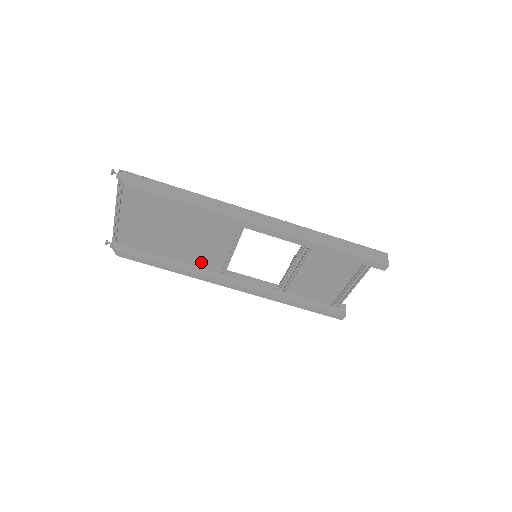
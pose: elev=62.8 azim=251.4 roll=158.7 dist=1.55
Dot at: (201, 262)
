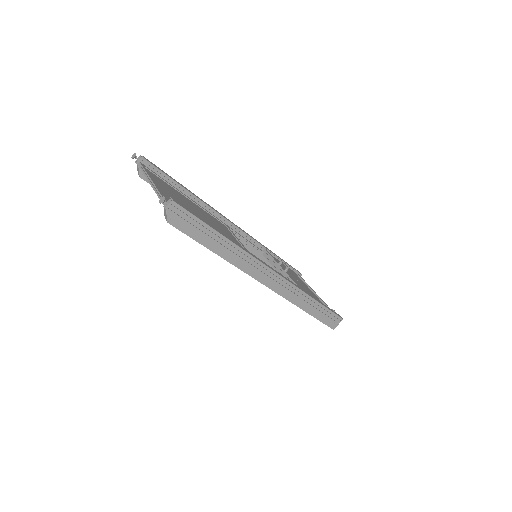
Dot at: (212, 218)
